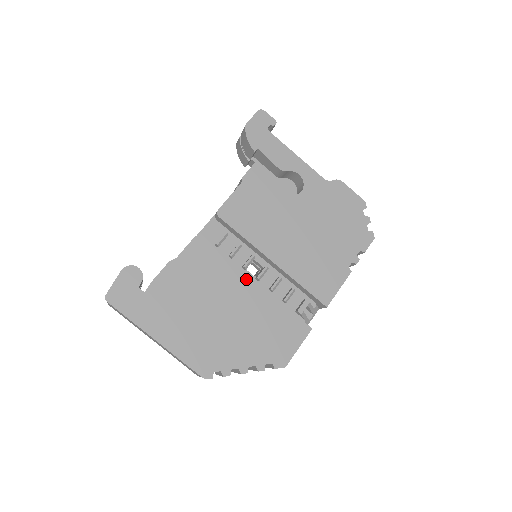
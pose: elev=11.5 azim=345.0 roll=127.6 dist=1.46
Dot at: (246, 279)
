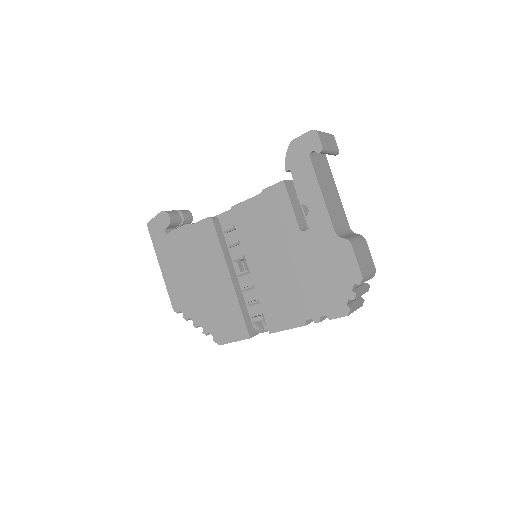
Dot at: (225, 270)
